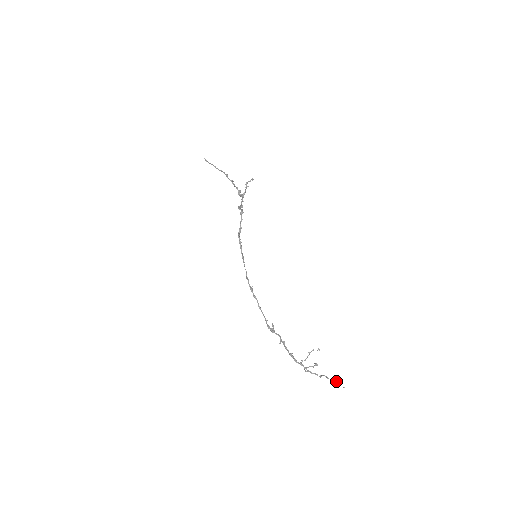
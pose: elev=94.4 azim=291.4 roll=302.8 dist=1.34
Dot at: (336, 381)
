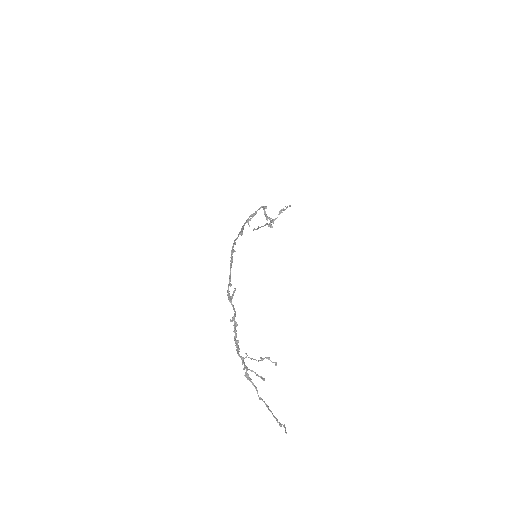
Dot at: occluded
